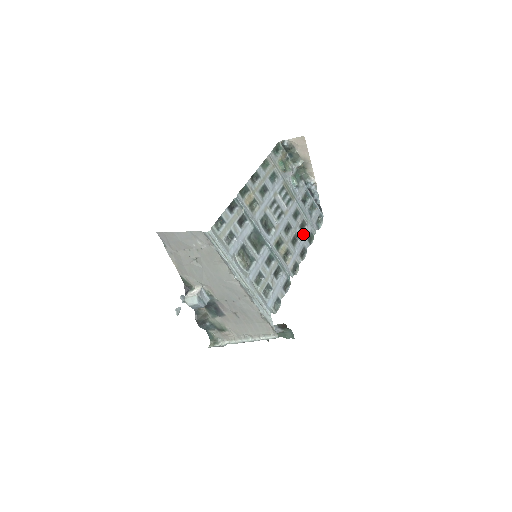
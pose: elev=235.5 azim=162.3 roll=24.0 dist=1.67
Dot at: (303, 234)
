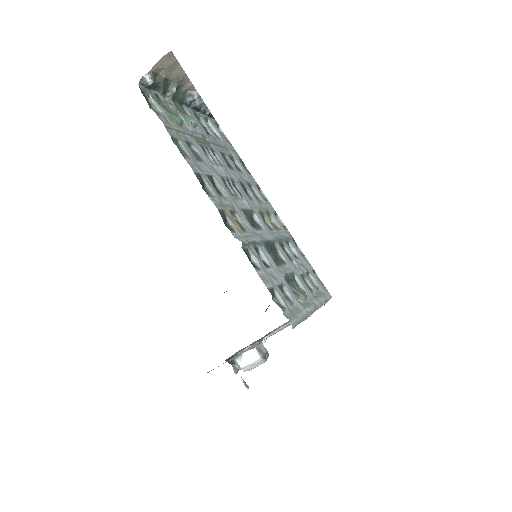
Dot at: (244, 173)
